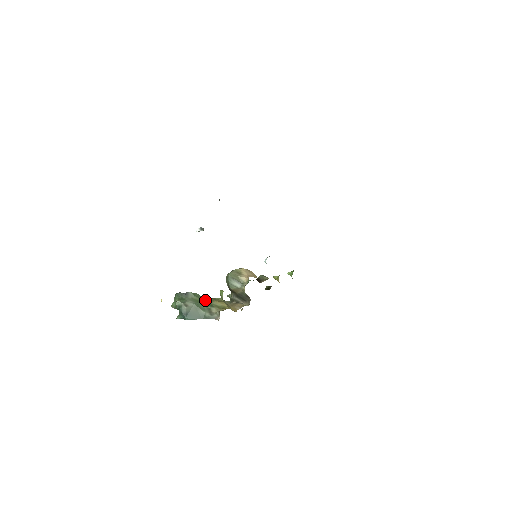
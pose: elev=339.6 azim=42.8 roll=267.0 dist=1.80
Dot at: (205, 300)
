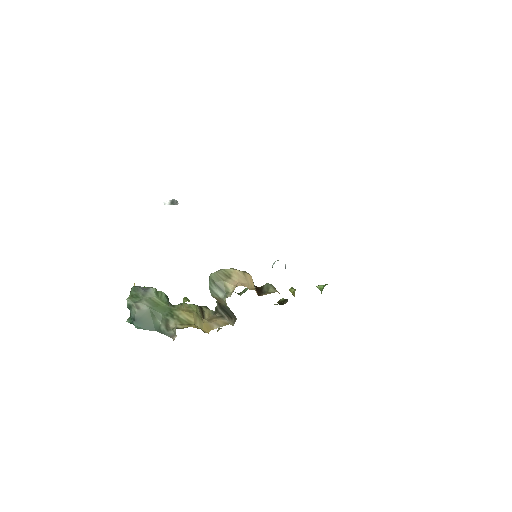
Dot at: (168, 305)
